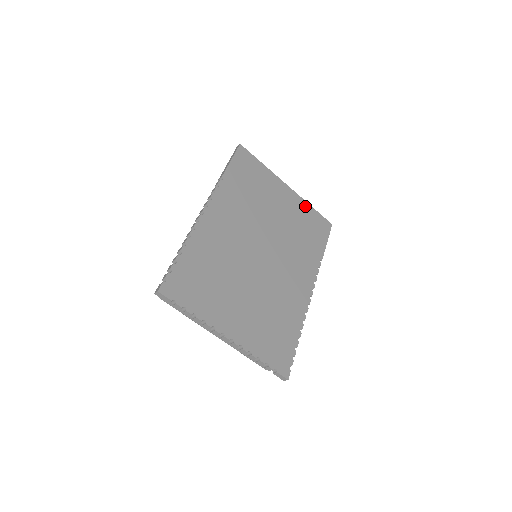
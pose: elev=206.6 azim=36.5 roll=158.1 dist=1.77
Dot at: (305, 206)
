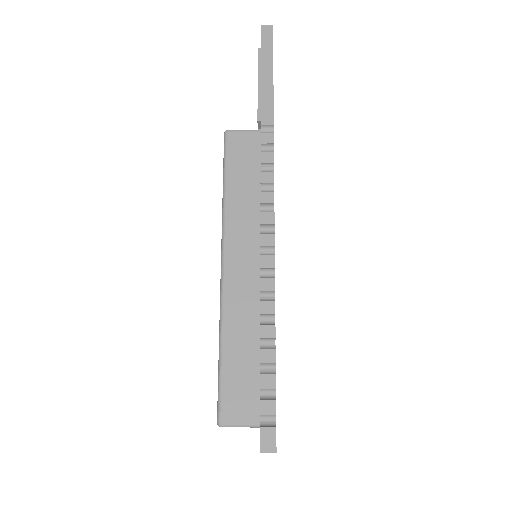
Dot at: occluded
